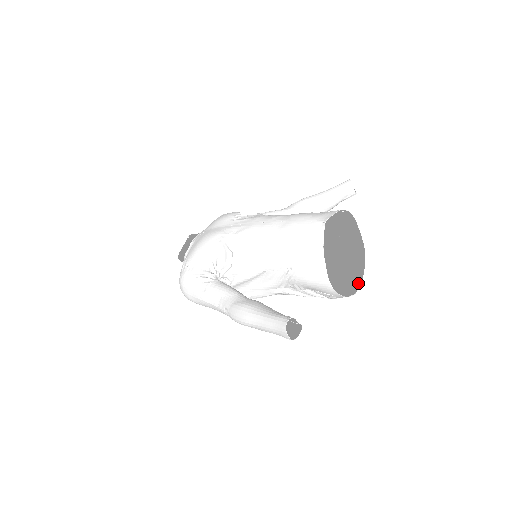
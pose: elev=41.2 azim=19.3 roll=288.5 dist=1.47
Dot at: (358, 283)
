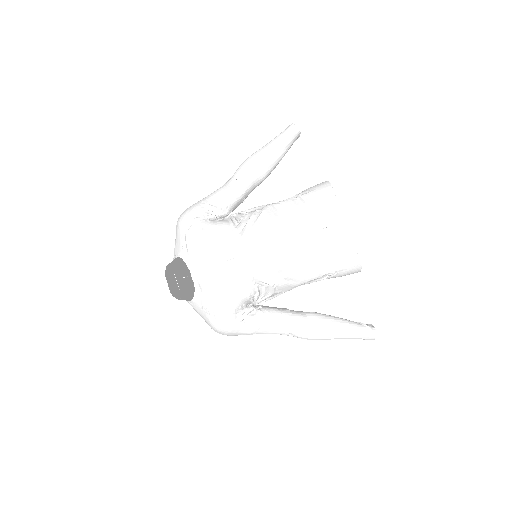
Dot at: occluded
